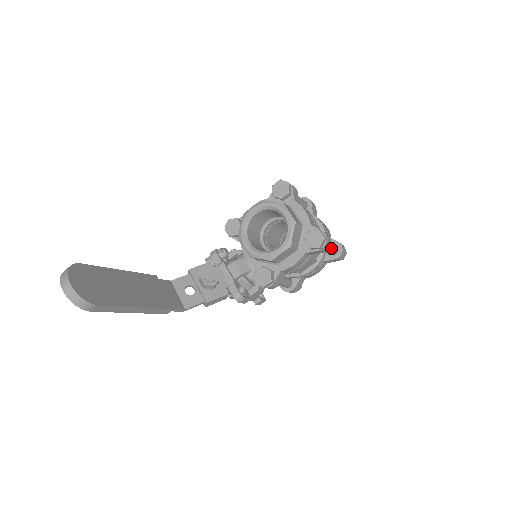
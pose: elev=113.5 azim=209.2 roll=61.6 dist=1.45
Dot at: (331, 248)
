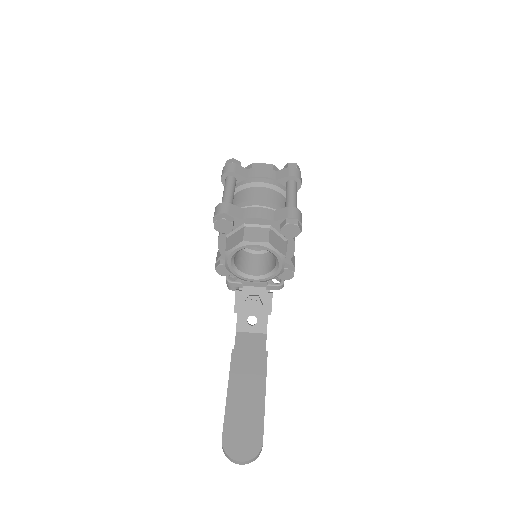
Dot at: (296, 198)
